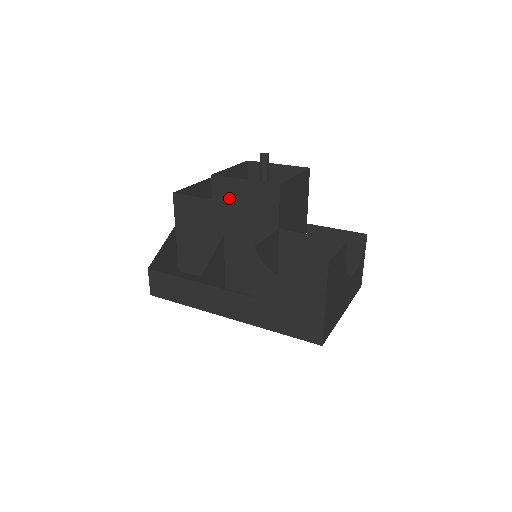
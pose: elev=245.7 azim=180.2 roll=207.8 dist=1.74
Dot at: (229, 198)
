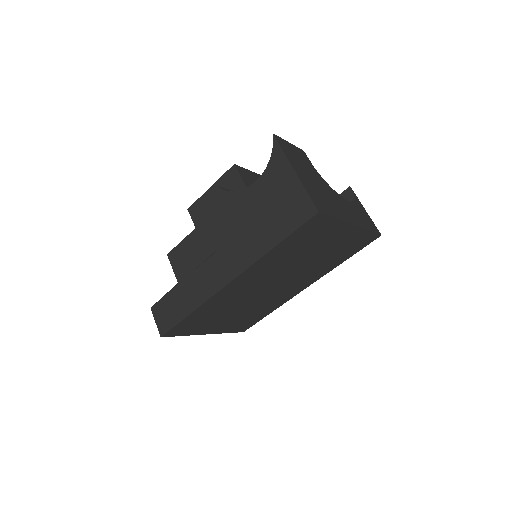
Dot at: (206, 213)
